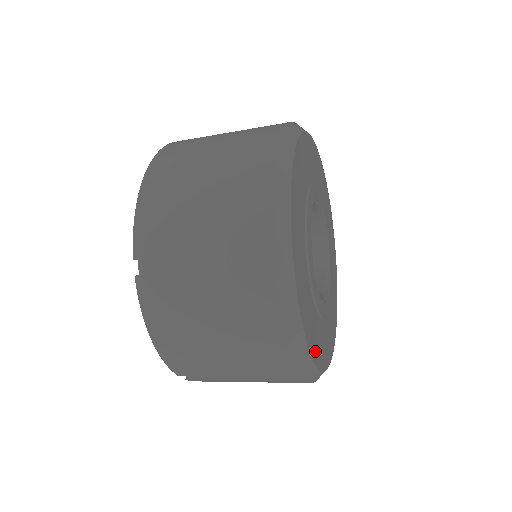
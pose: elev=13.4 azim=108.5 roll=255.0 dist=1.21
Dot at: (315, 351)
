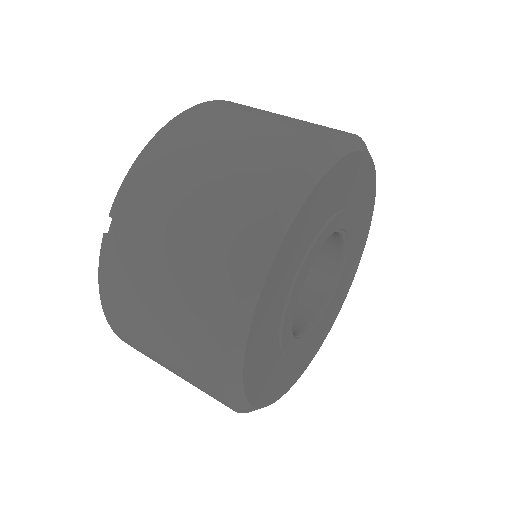
Dot at: (256, 389)
